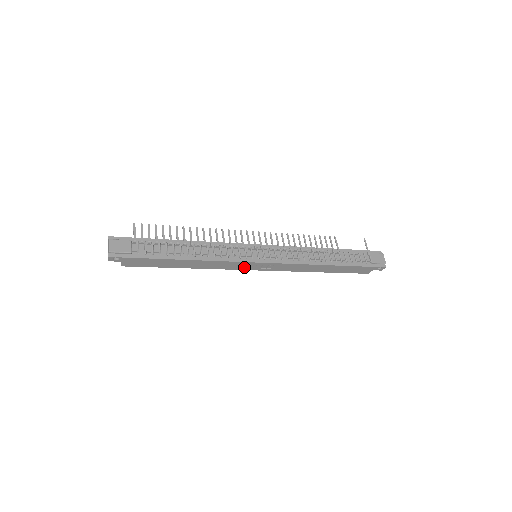
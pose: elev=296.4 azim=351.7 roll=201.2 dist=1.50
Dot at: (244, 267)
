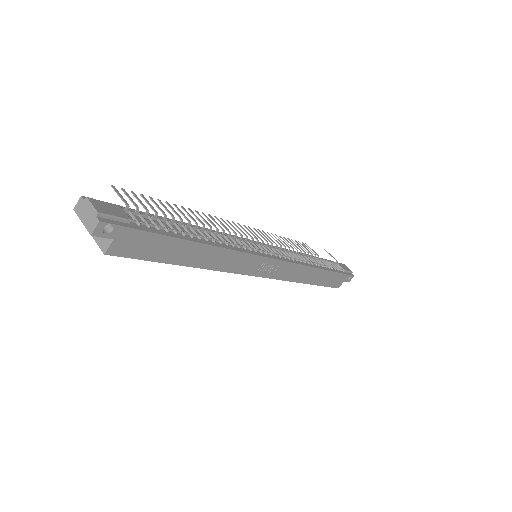
Dot at: (251, 268)
